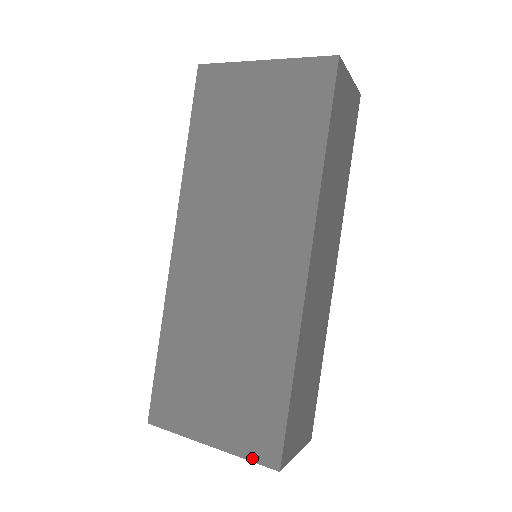
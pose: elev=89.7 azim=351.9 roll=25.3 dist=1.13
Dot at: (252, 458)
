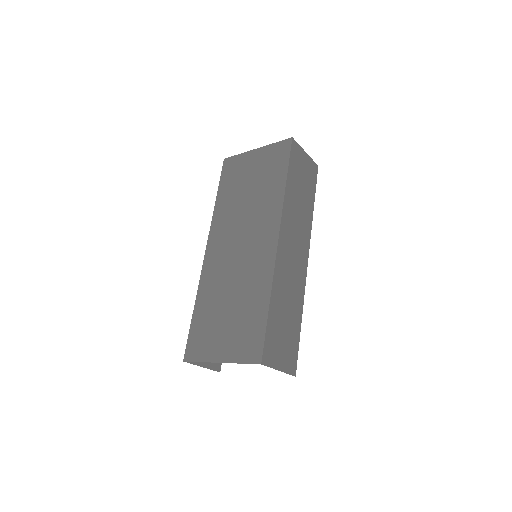
Dot at: (245, 361)
